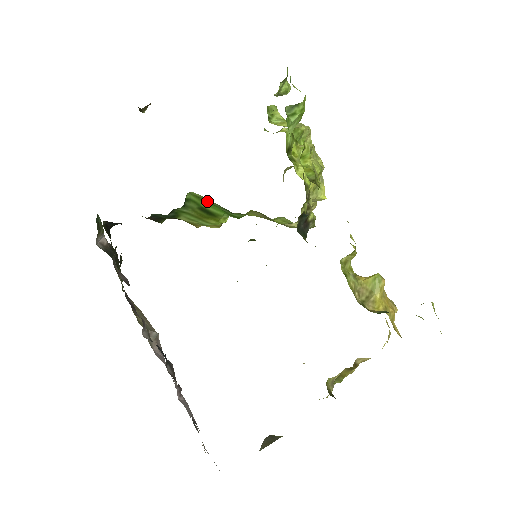
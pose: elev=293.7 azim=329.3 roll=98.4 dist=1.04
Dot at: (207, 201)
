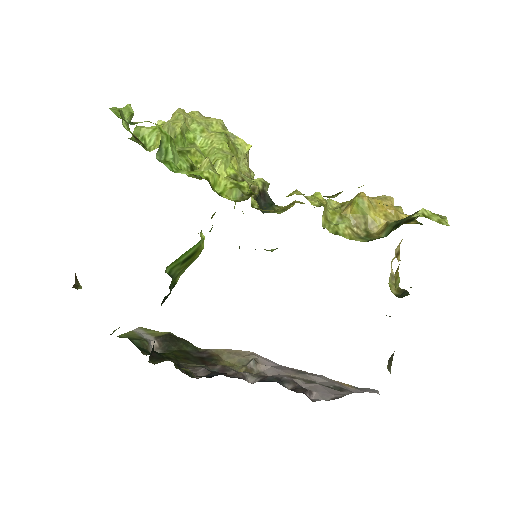
Dot at: (181, 255)
